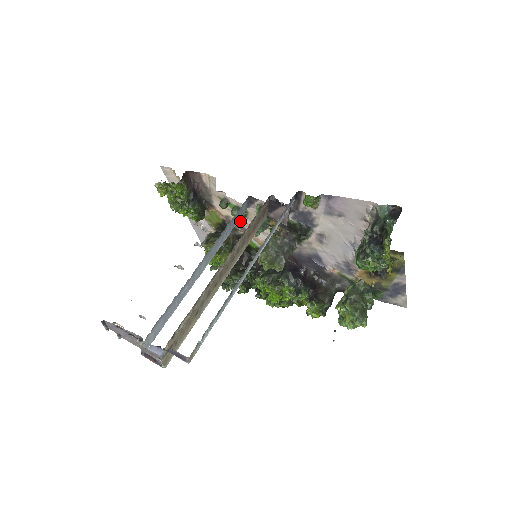
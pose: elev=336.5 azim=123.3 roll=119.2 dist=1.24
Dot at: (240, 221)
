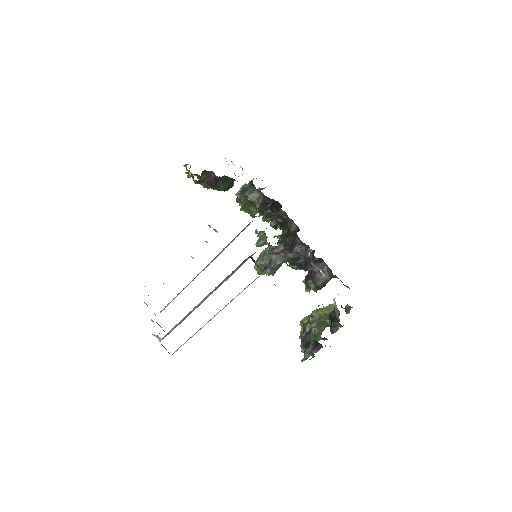
Dot at: occluded
